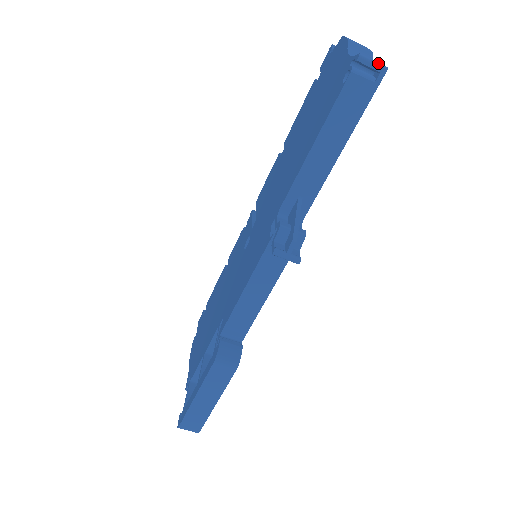
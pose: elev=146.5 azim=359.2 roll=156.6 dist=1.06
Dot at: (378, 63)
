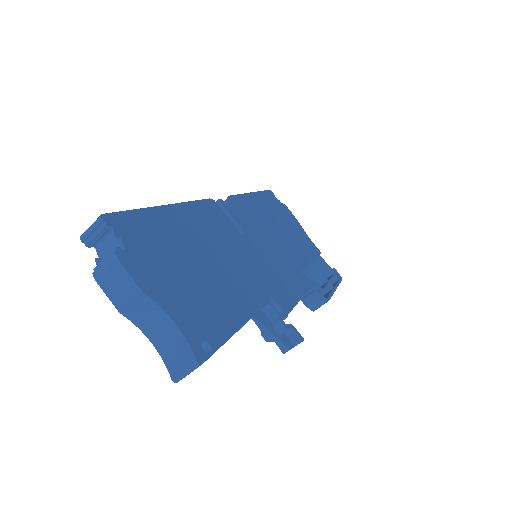
Dot at: (190, 371)
